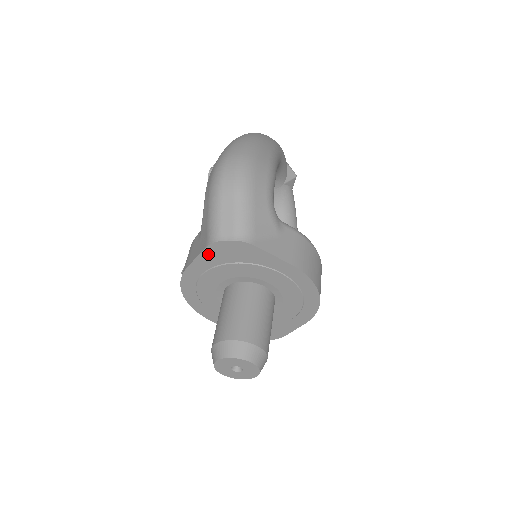
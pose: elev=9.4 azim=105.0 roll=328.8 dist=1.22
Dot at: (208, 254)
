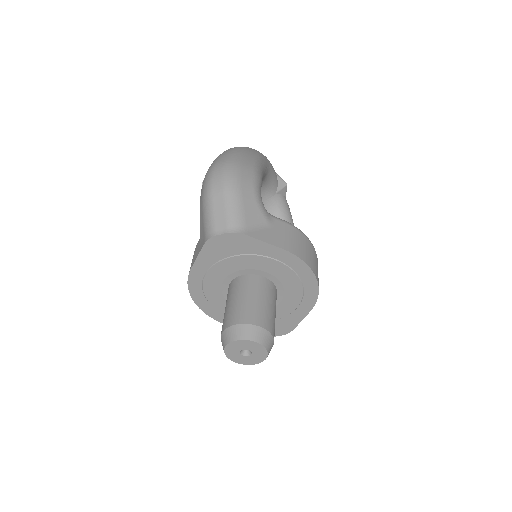
Dot at: (207, 251)
